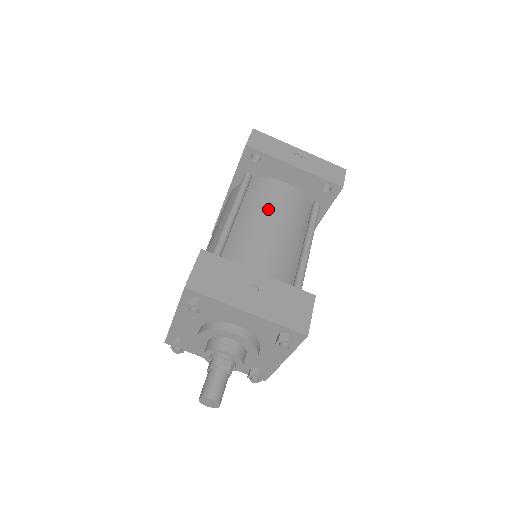
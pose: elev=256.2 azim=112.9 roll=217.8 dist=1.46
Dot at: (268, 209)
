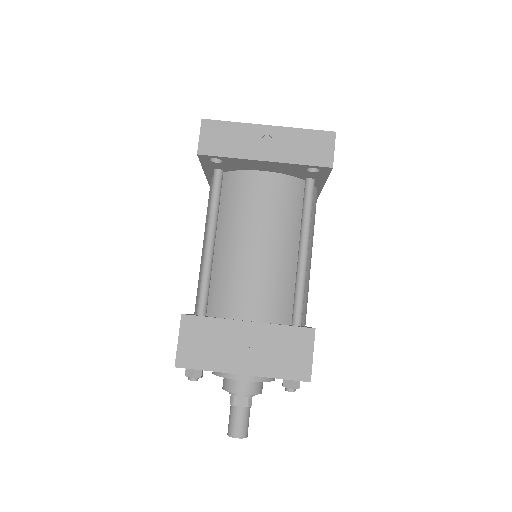
Dot at: (247, 223)
